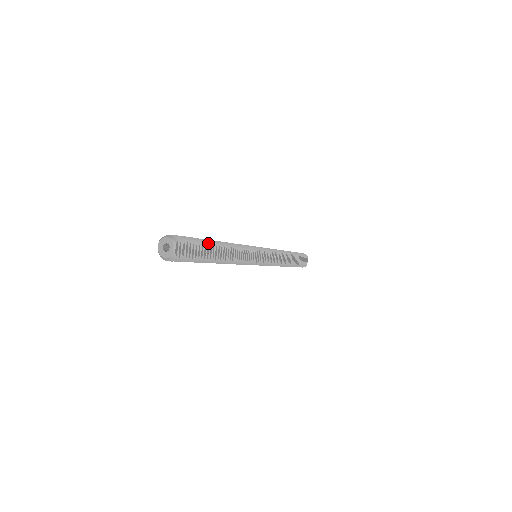
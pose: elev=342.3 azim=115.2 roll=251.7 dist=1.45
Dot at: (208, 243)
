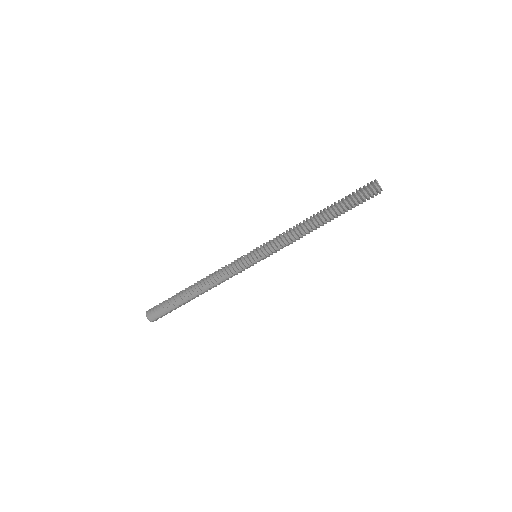
Dot at: (180, 302)
